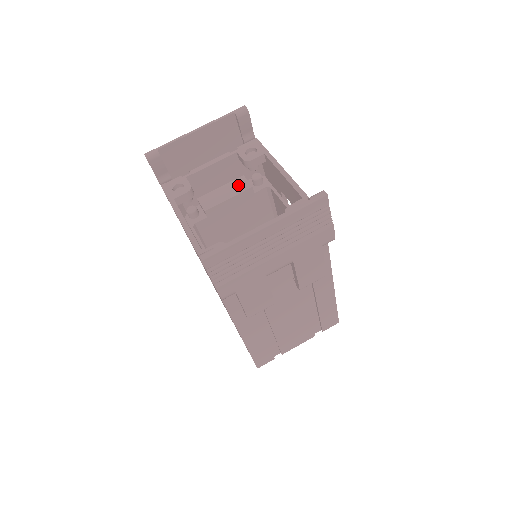
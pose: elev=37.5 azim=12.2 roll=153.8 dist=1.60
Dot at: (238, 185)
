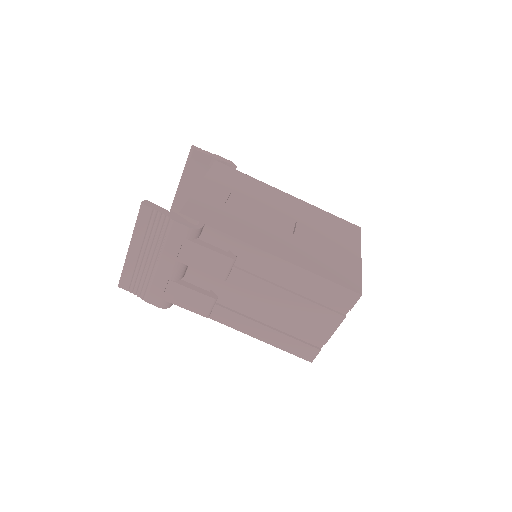
Dot at: occluded
